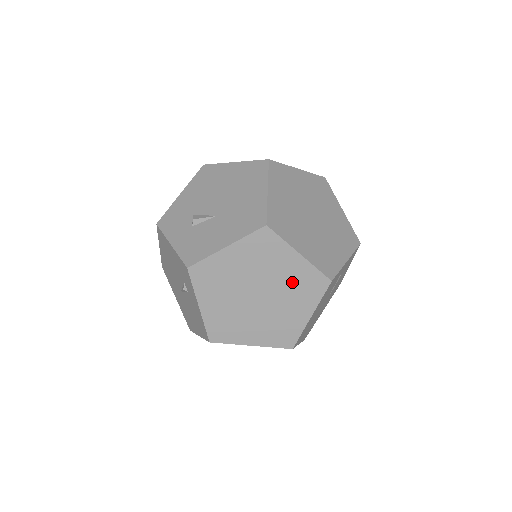
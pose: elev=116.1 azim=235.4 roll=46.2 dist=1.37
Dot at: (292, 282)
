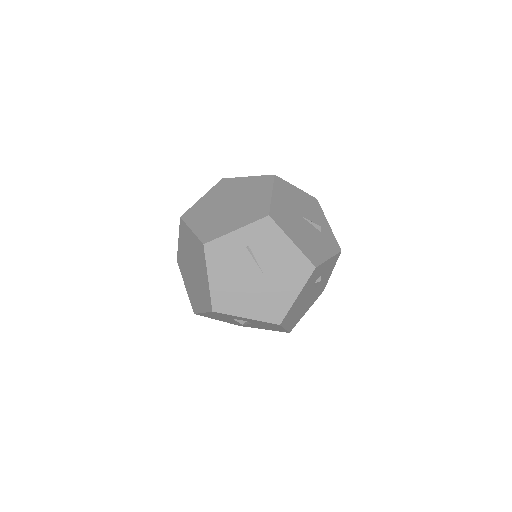
Dot at: (196, 253)
